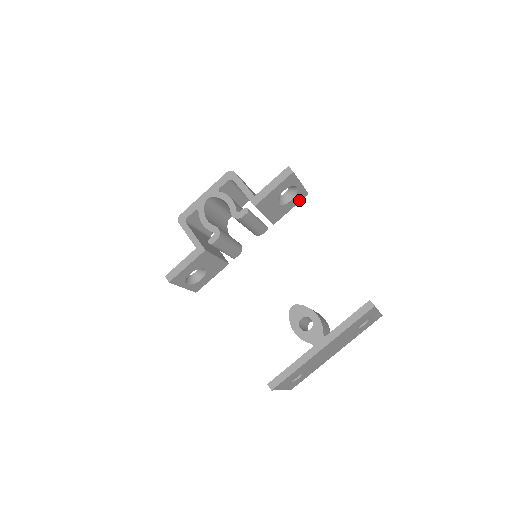
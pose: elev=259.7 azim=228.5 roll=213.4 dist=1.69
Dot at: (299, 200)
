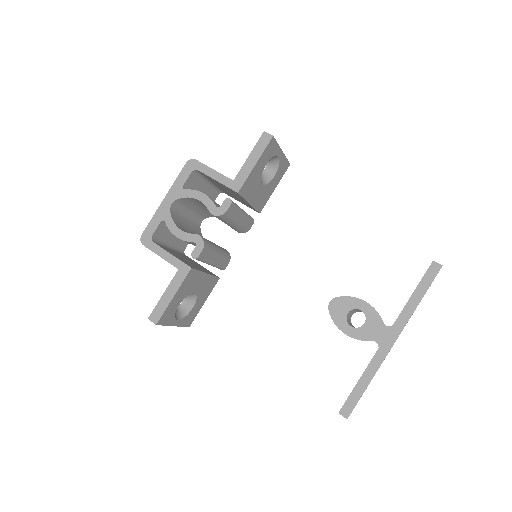
Dot at: (281, 174)
